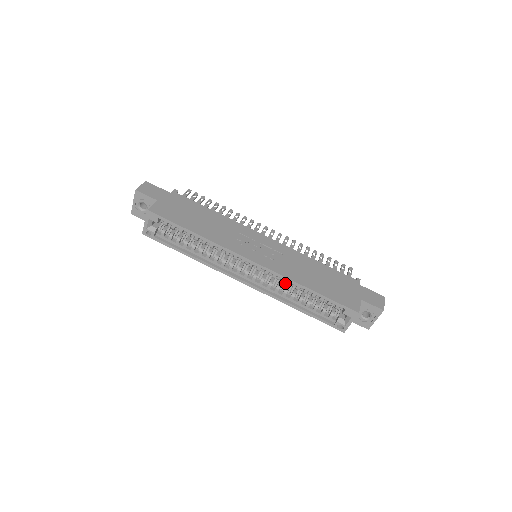
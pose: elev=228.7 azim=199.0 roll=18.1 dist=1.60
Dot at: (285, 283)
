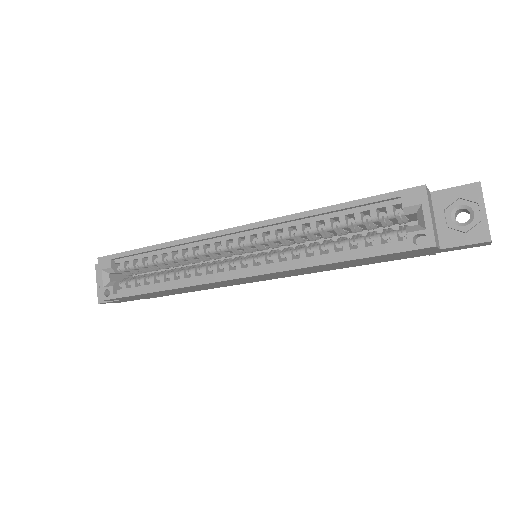
Dot at: (300, 245)
